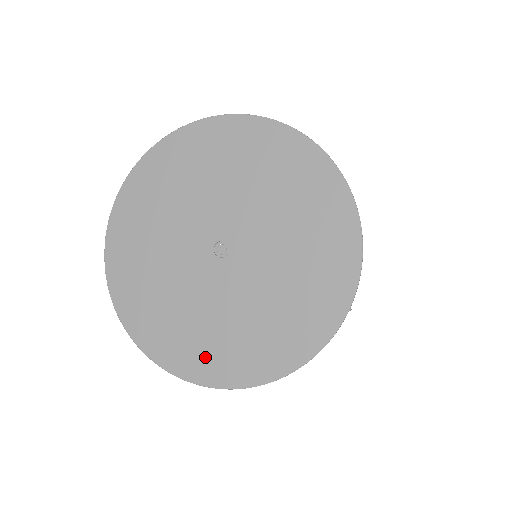
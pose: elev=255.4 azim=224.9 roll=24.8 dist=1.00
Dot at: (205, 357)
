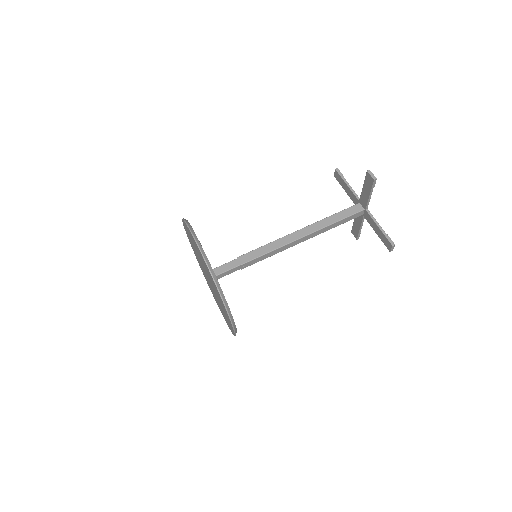
Dot at: occluded
